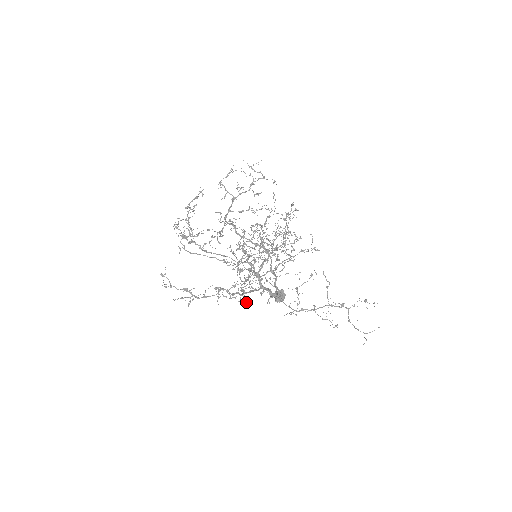
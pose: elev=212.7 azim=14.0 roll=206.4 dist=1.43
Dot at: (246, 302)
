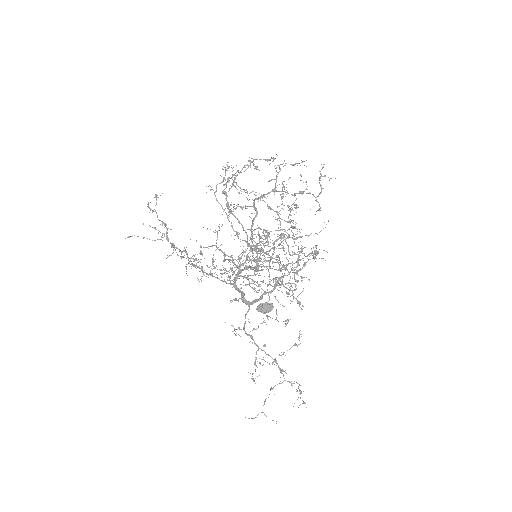
Dot at: occluded
